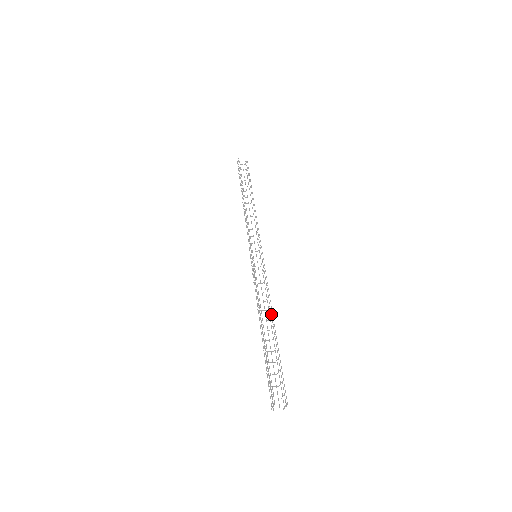
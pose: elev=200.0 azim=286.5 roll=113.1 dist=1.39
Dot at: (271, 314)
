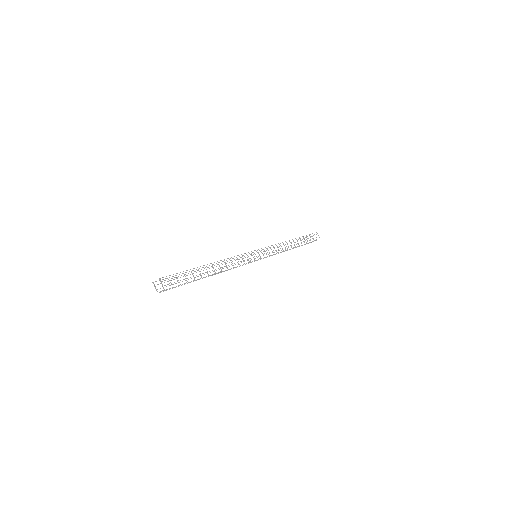
Dot at: occluded
